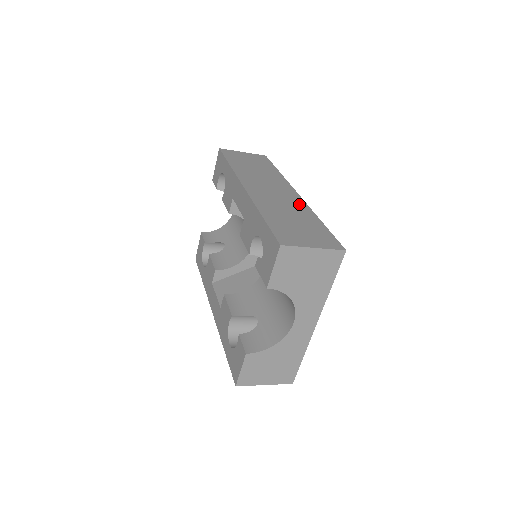
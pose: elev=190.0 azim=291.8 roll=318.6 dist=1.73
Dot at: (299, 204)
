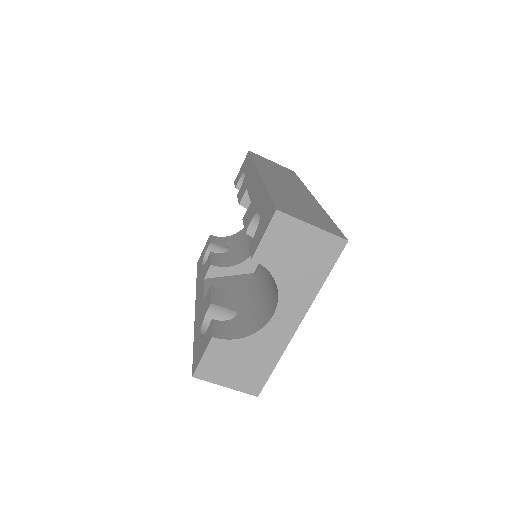
Dot at: (312, 202)
